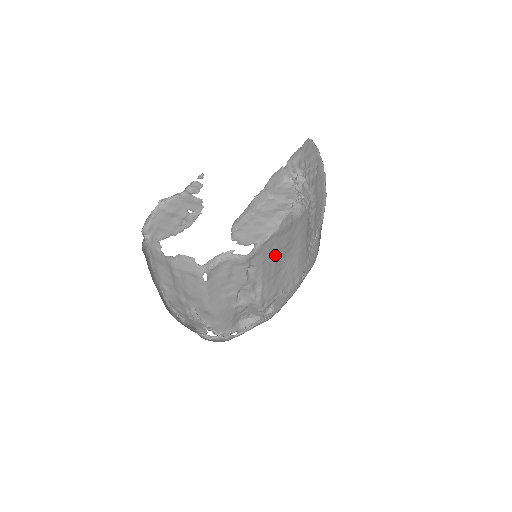
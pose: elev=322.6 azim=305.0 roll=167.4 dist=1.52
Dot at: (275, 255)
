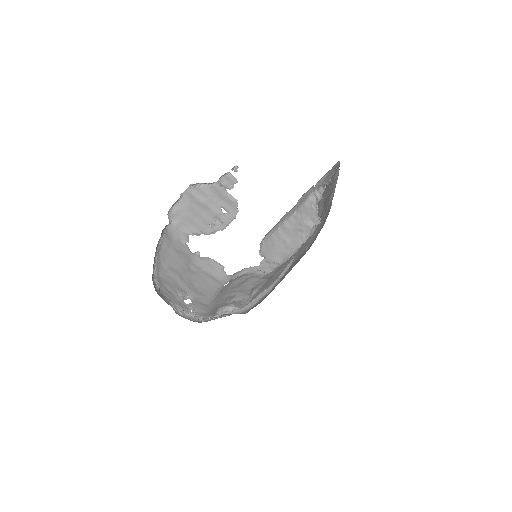
Dot at: occluded
